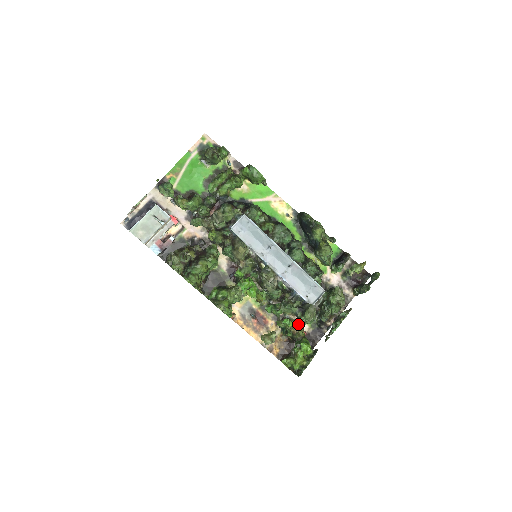
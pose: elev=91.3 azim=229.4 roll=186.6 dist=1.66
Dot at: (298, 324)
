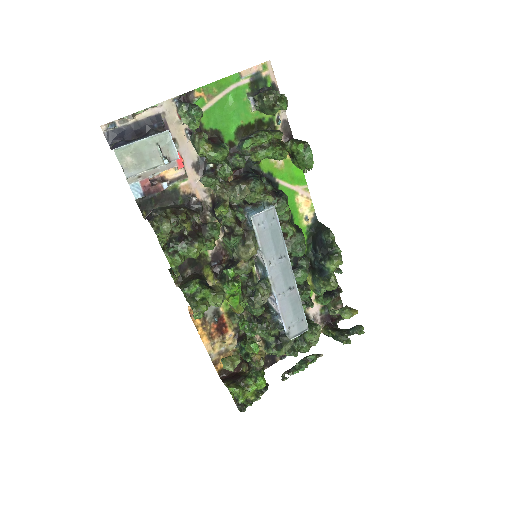
Dot at: (263, 351)
